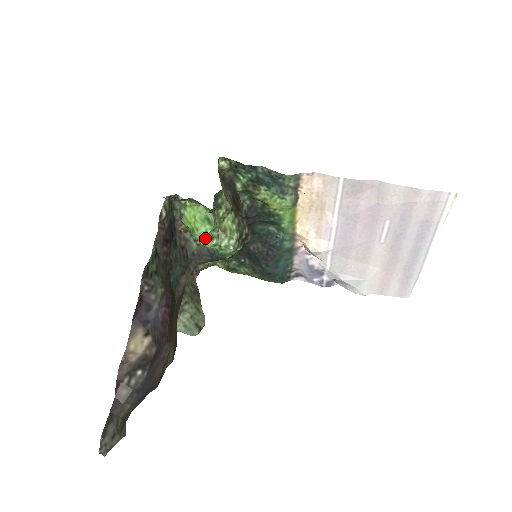
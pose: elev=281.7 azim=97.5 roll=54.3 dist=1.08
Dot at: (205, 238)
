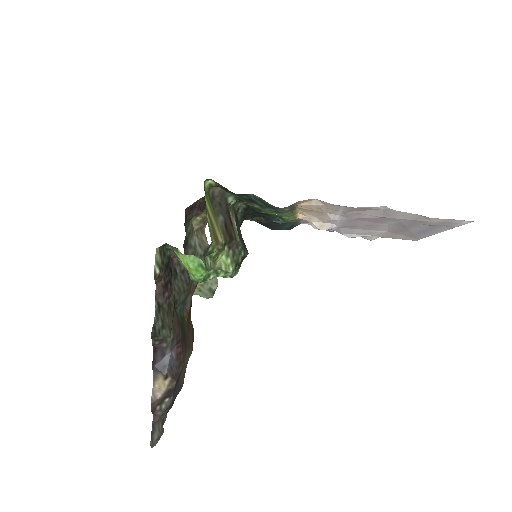
Dot at: (202, 279)
